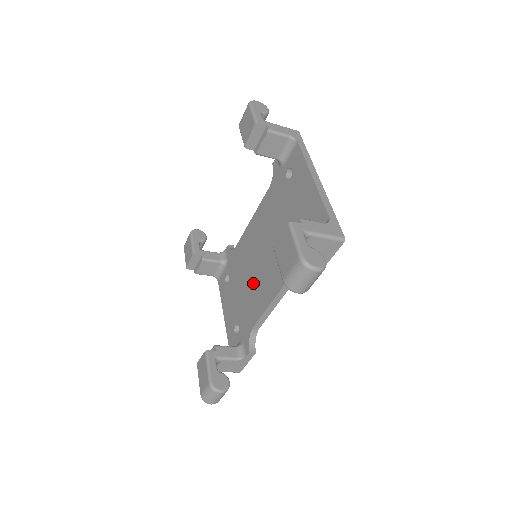
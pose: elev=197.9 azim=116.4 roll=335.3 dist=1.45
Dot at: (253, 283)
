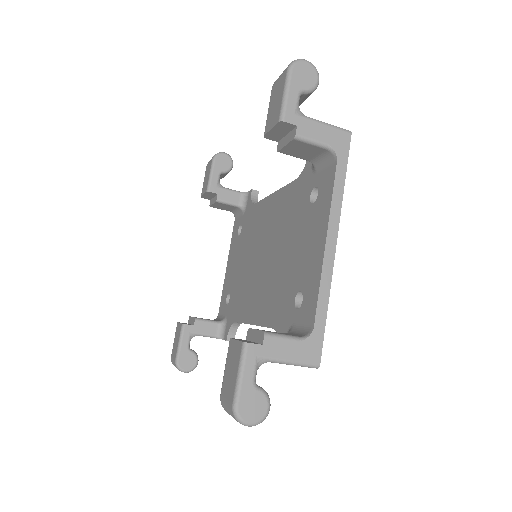
Dot at: (249, 276)
